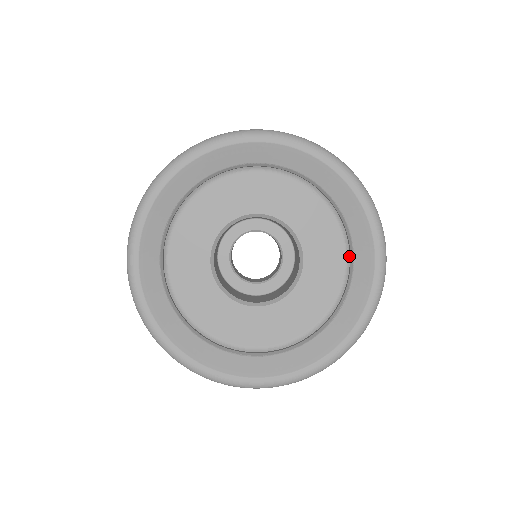
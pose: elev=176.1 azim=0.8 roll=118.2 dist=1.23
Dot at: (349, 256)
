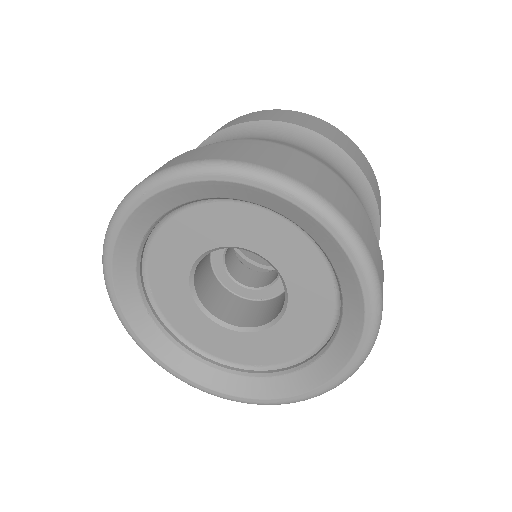
Dot at: occluded
